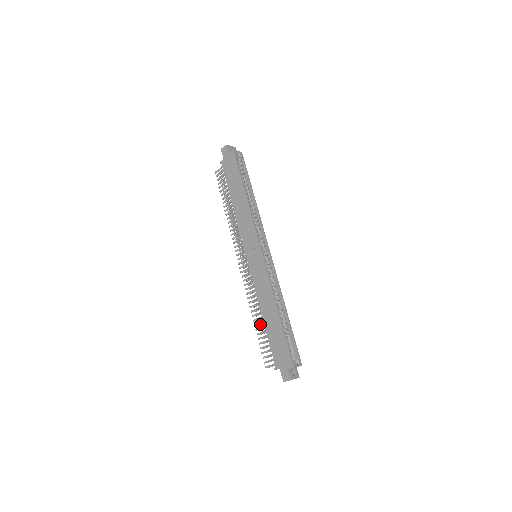
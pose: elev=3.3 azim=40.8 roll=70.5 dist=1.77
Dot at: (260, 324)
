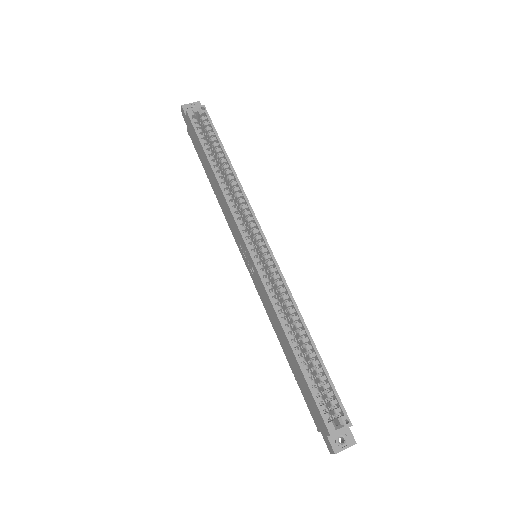
Dot at: occluded
